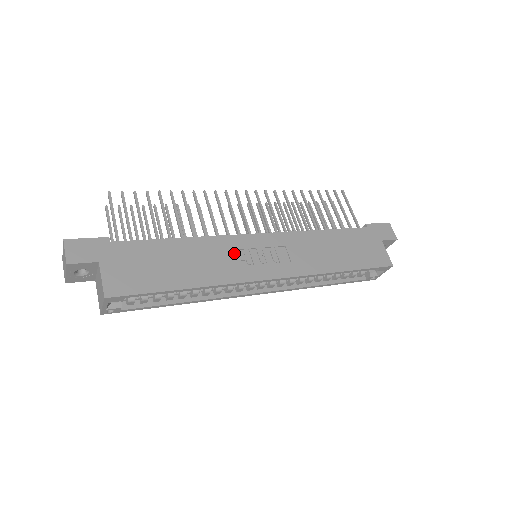
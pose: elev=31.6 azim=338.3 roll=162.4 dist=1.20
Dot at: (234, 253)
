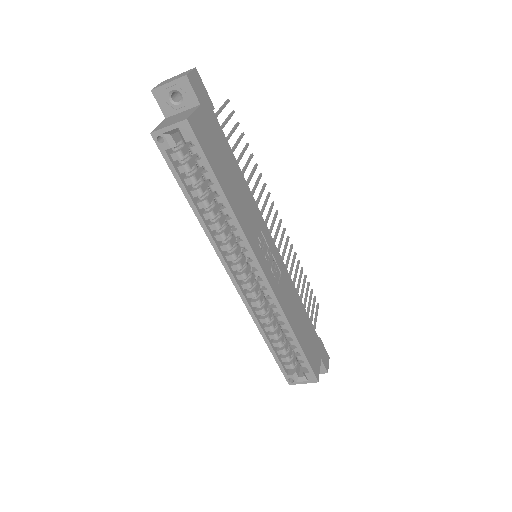
Dot at: (258, 228)
